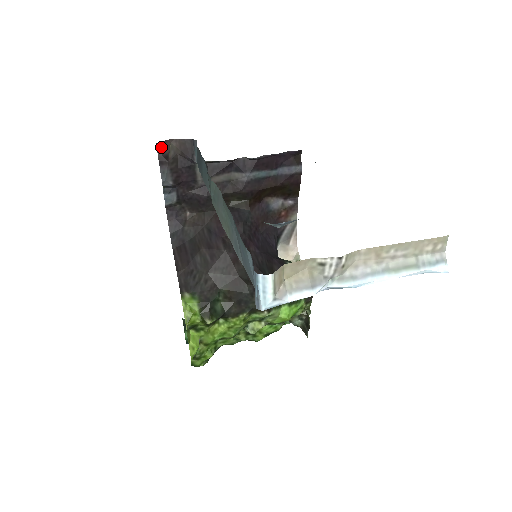
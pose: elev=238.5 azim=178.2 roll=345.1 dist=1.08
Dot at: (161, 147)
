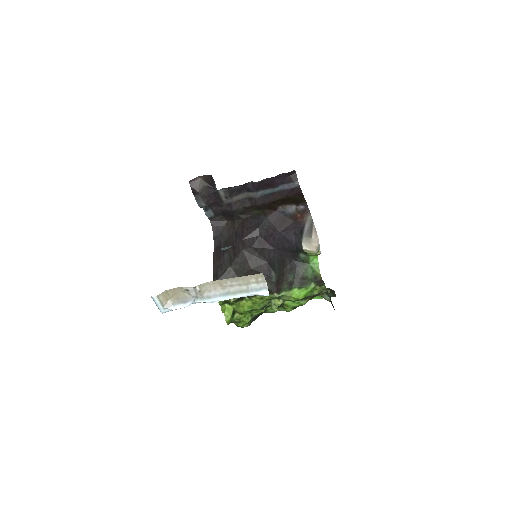
Dot at: (193, 183)
